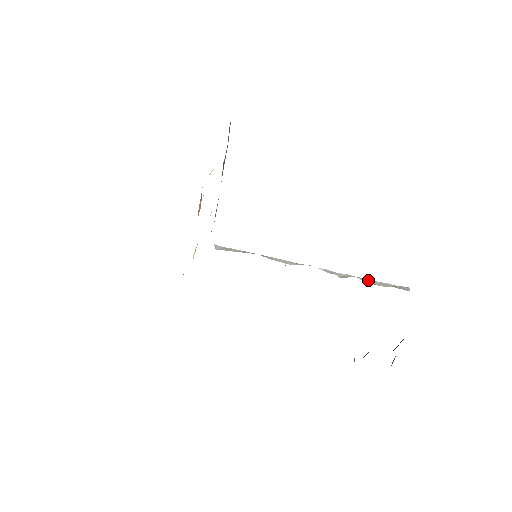
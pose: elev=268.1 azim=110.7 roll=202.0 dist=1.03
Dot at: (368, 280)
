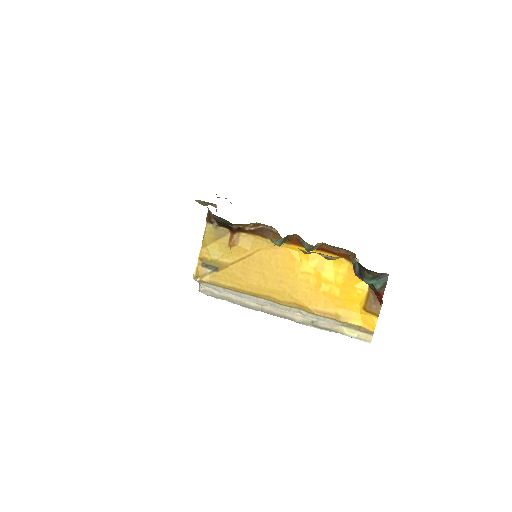
Dot at: (336, 327)
